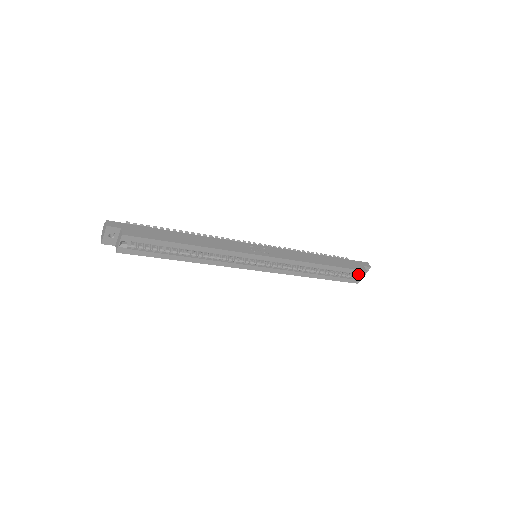
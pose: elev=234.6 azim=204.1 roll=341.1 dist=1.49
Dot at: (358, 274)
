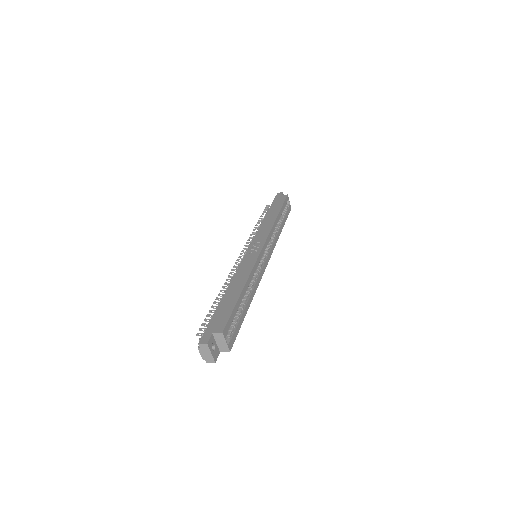
Dot at: (287, 202)
